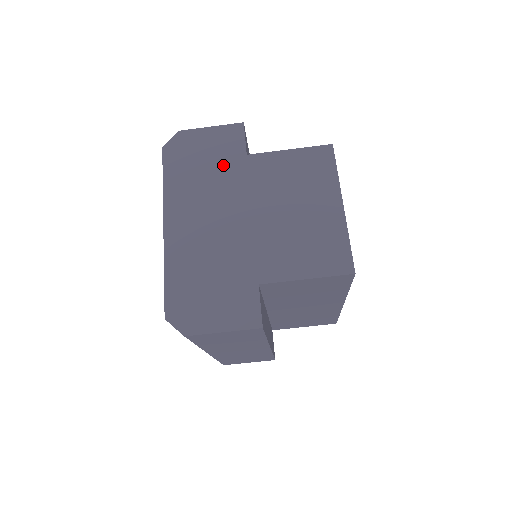
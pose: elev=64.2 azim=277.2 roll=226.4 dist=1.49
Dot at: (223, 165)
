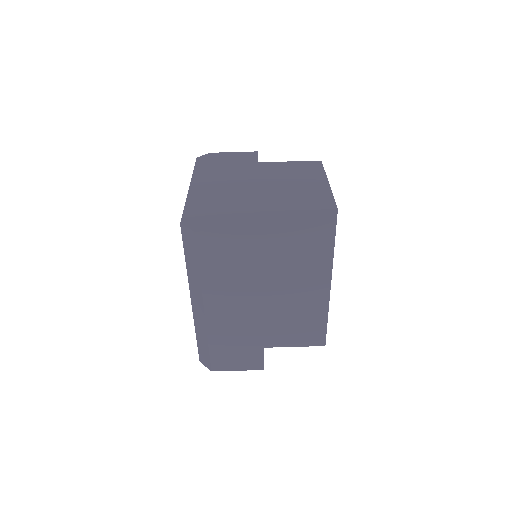
Dot at: (240, 165)
